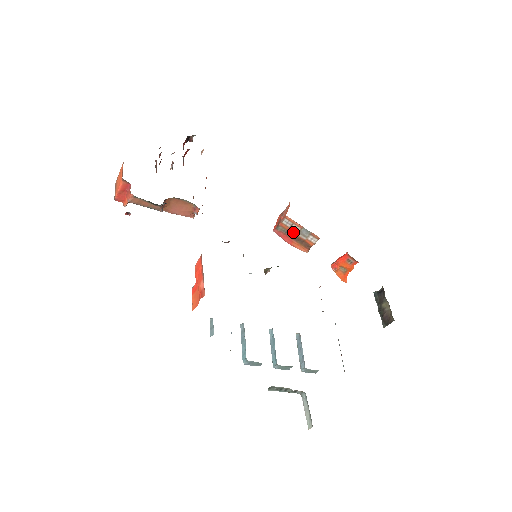
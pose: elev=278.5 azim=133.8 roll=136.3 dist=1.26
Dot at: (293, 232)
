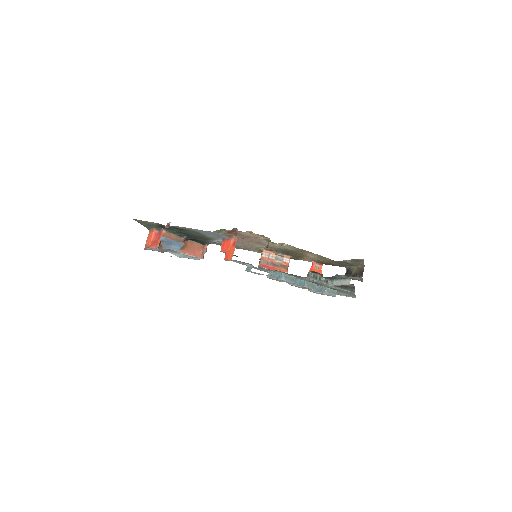
Dot at: (272, 260)
